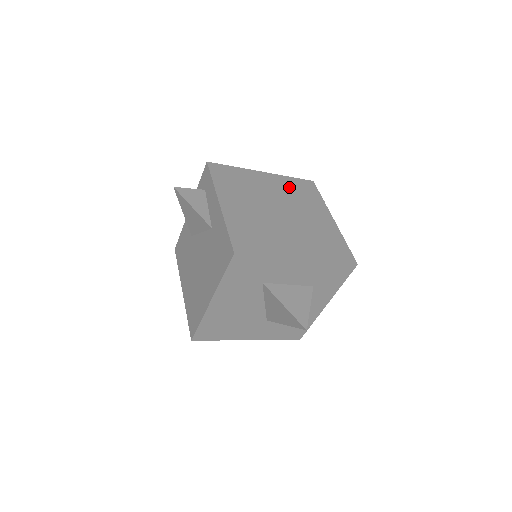
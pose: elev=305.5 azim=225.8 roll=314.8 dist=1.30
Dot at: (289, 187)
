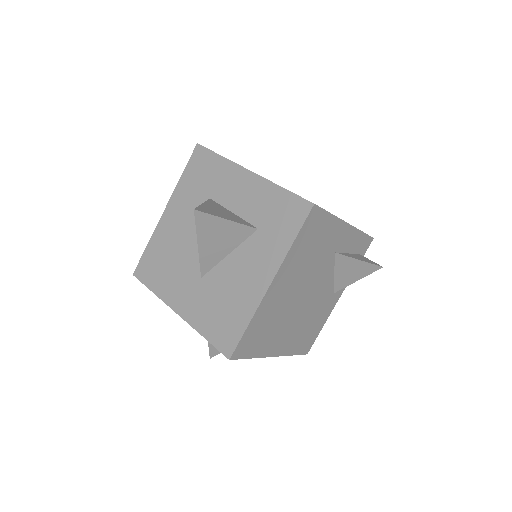
Dot at: occluded
